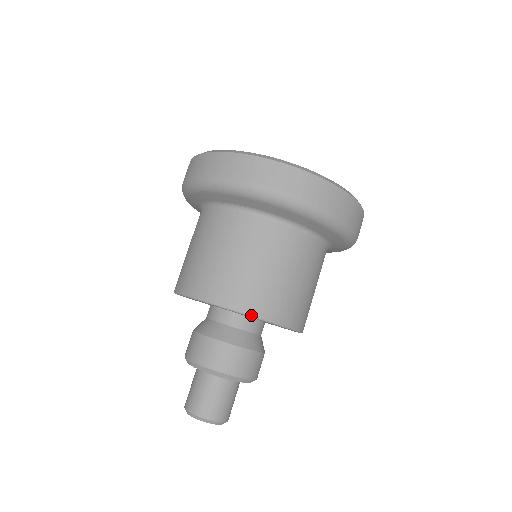
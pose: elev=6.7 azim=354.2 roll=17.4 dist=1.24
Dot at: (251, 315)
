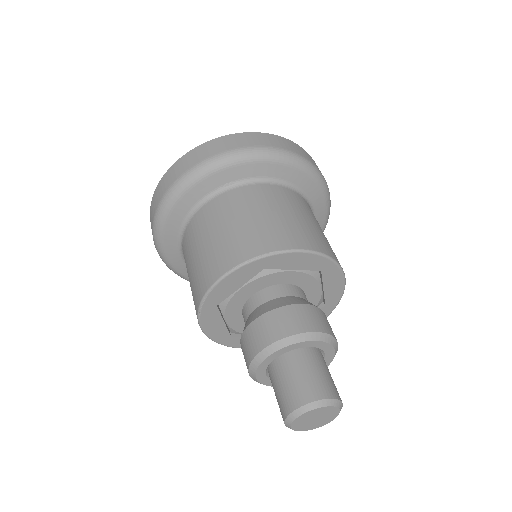
Dot at: (228, 272)
